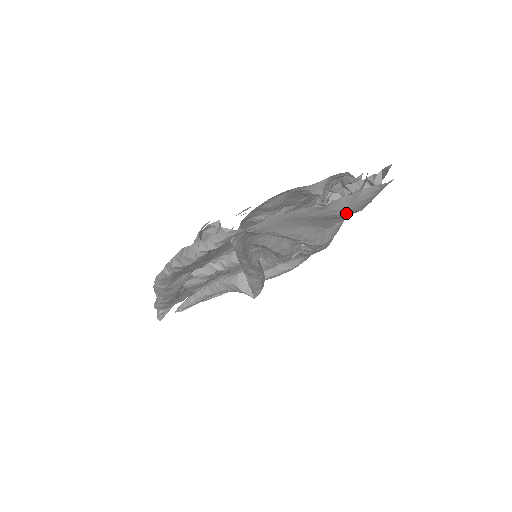
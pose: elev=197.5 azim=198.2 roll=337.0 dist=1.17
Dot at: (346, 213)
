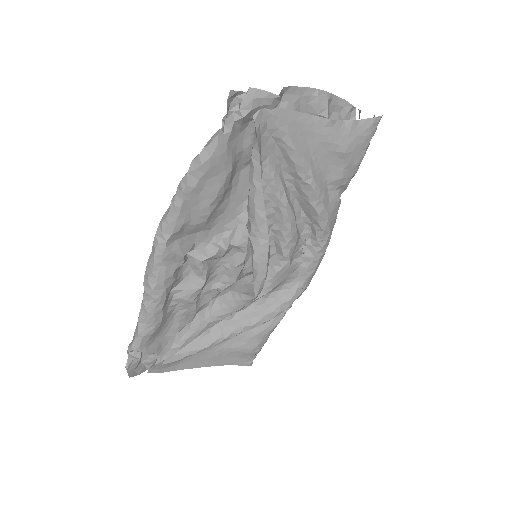
Dot at: (347, 148)
